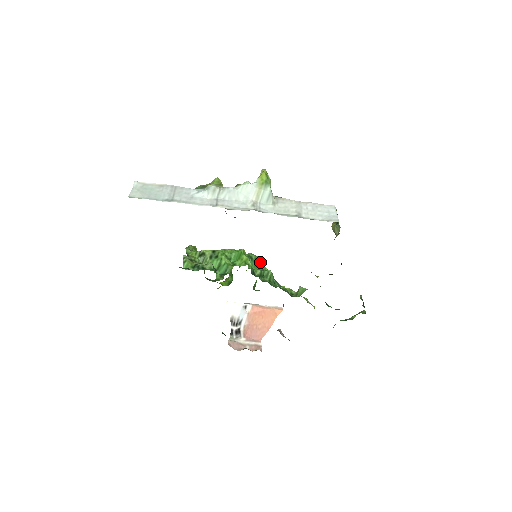
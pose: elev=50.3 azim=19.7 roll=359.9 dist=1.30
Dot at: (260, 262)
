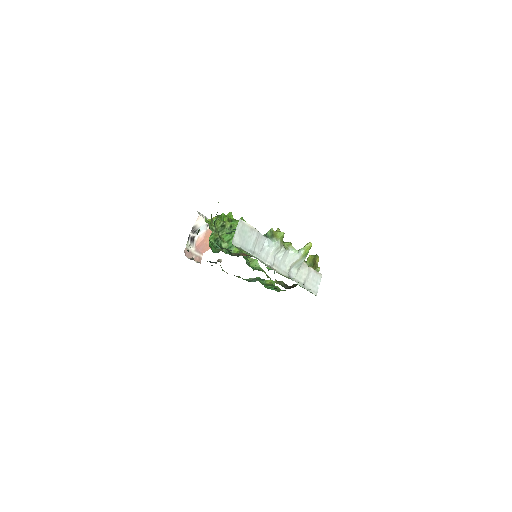
Dot at: occluded
